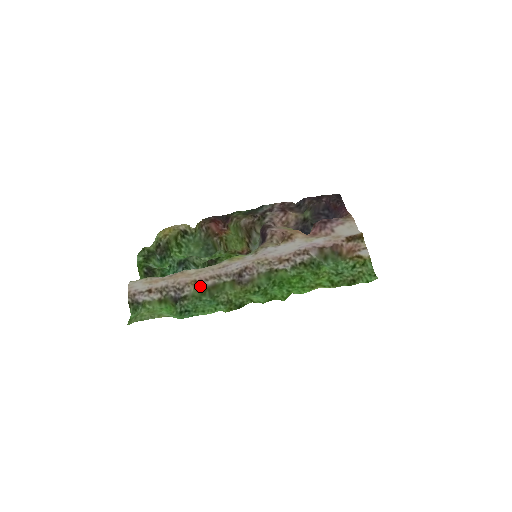
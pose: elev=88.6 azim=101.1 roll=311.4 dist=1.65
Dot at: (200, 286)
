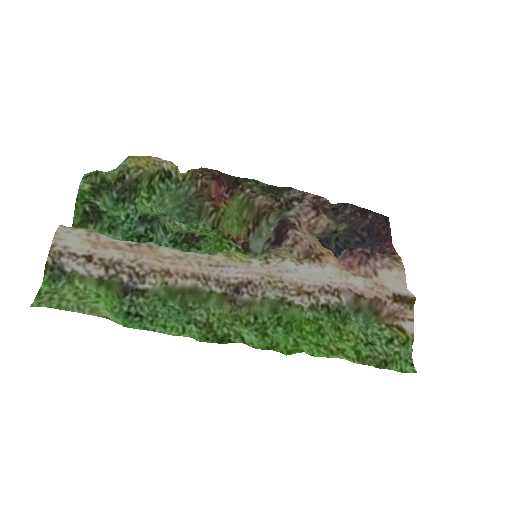
Dot at: (172, 283)
